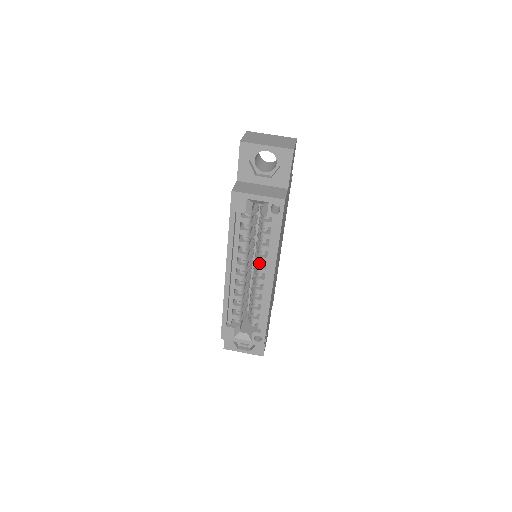
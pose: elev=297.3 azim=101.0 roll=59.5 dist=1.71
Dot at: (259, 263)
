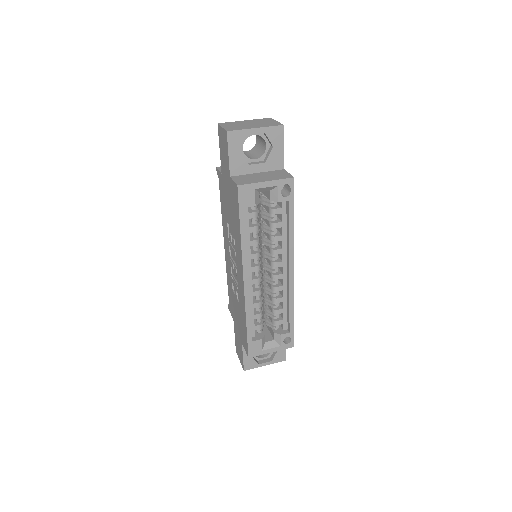
Dot at: (273, 258)
